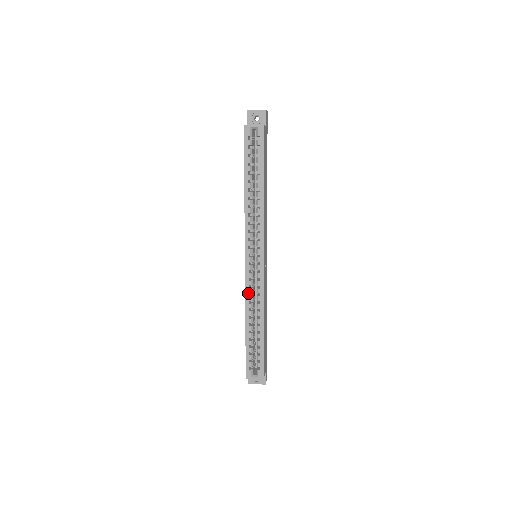
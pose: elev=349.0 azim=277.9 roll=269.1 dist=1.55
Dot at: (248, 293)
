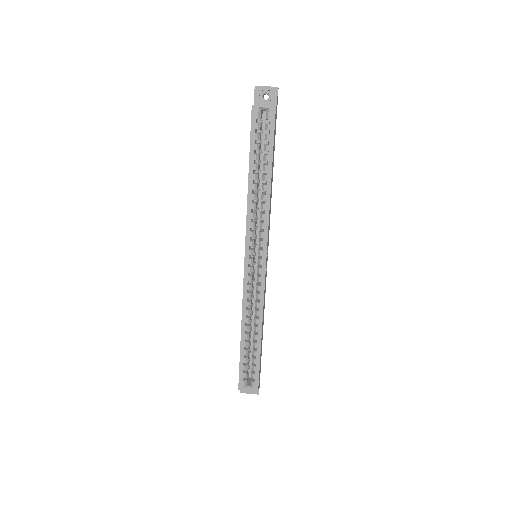
Dot at: (246, 298)
